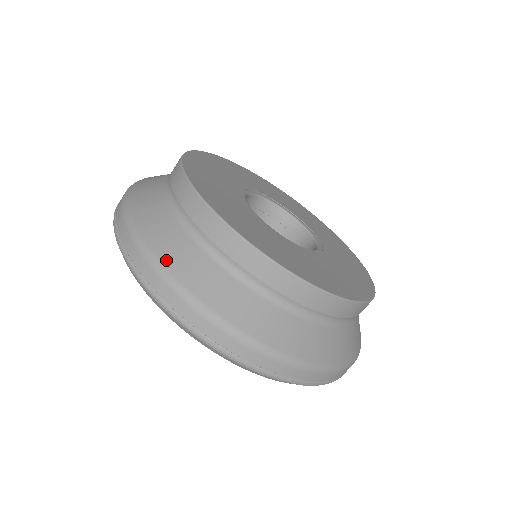
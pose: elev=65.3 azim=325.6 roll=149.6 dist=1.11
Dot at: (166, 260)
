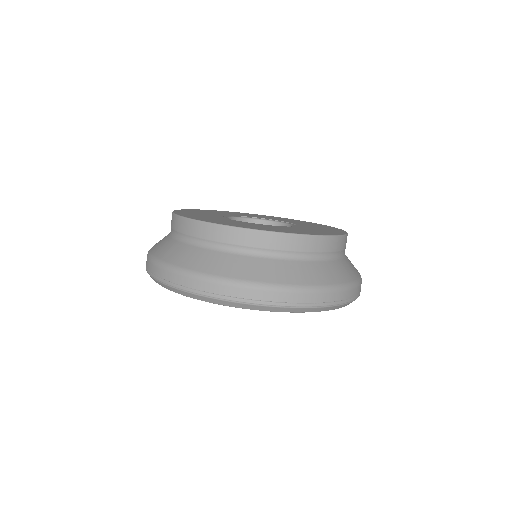
Dot at: (195, 267)
